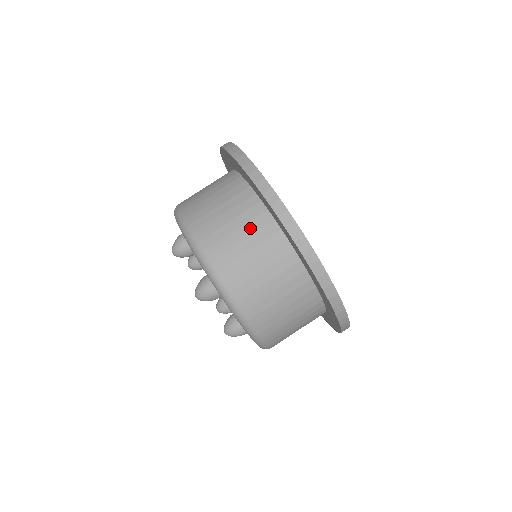
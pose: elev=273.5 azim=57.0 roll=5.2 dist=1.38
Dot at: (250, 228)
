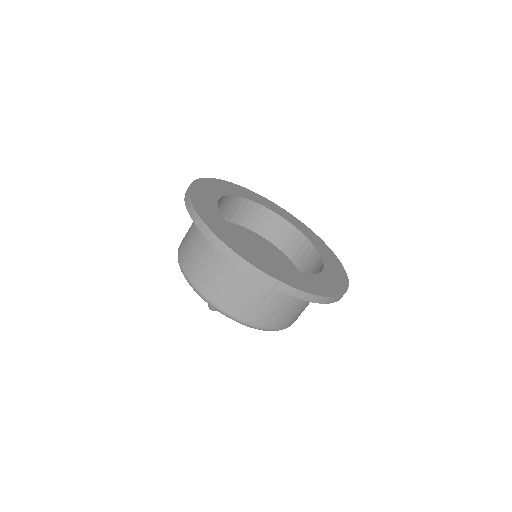
Dot at: (293, 302)
